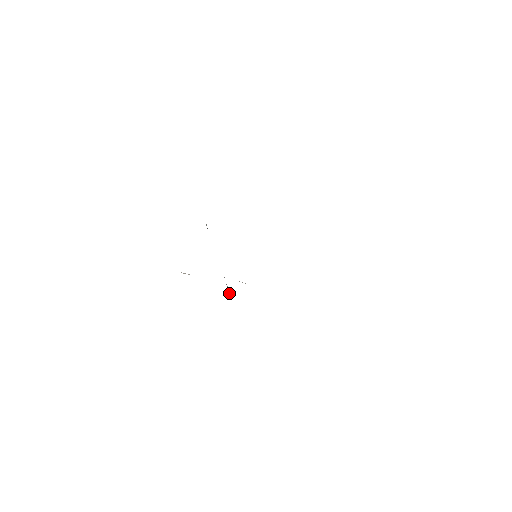
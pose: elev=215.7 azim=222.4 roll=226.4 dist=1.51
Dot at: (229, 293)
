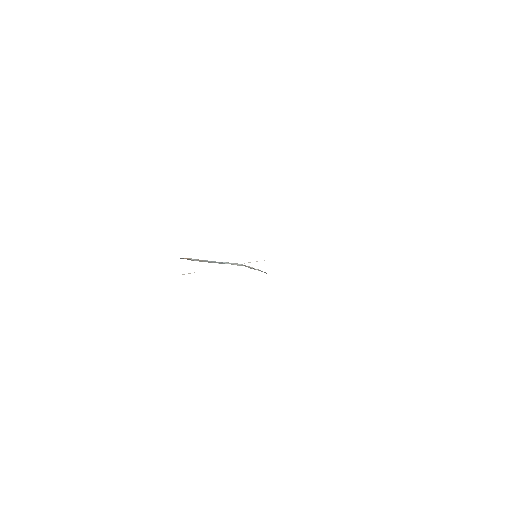
Dot at: (238, 265)
